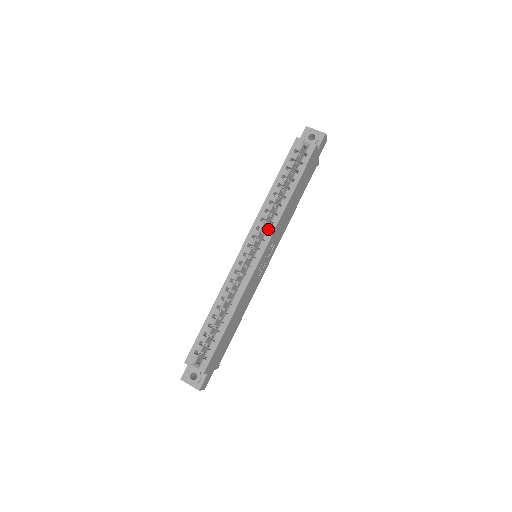
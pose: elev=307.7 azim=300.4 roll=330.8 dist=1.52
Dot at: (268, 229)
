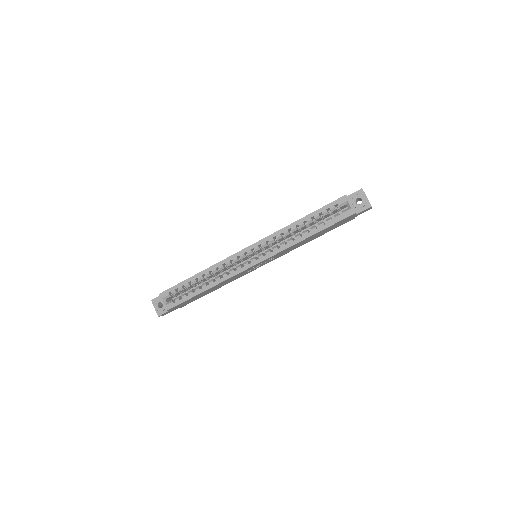
Dot at: (274, 249)
